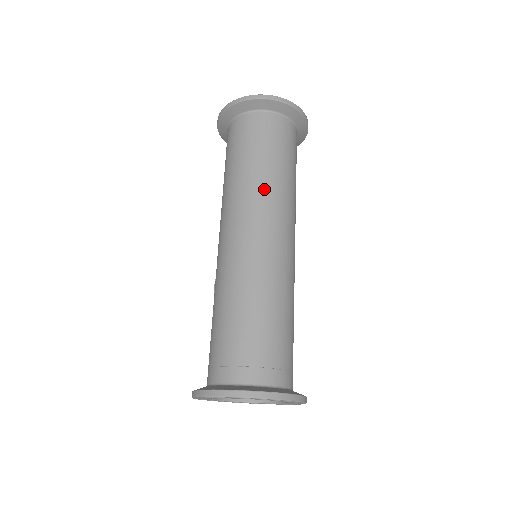
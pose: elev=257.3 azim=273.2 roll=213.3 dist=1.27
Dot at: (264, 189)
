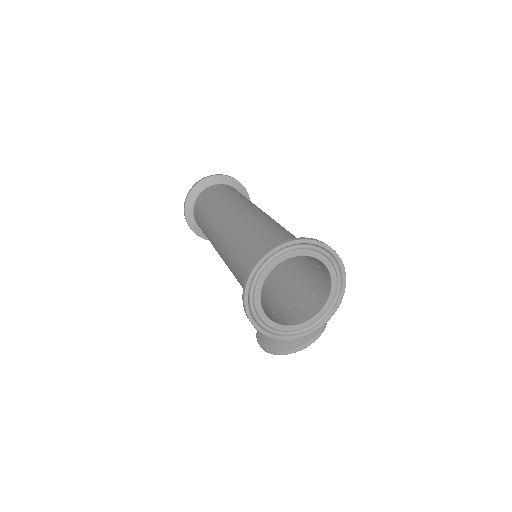
Dot at: (227, 202)
